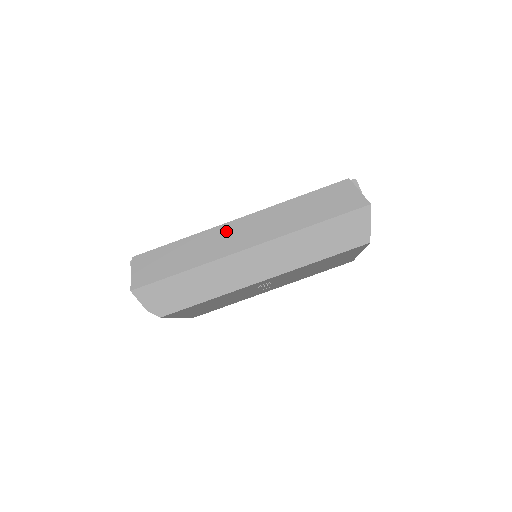
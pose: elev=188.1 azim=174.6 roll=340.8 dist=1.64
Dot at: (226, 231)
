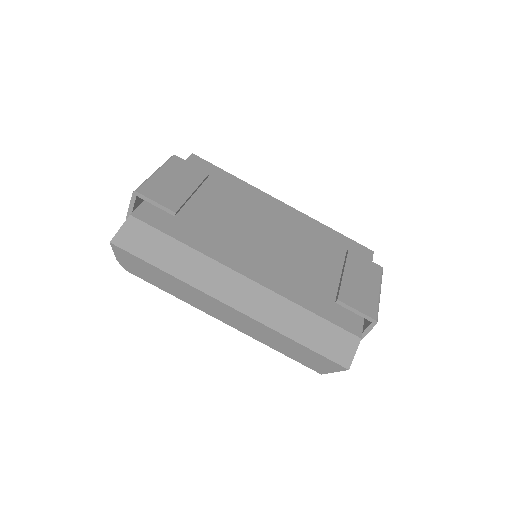
Dot at: (226, 276)
